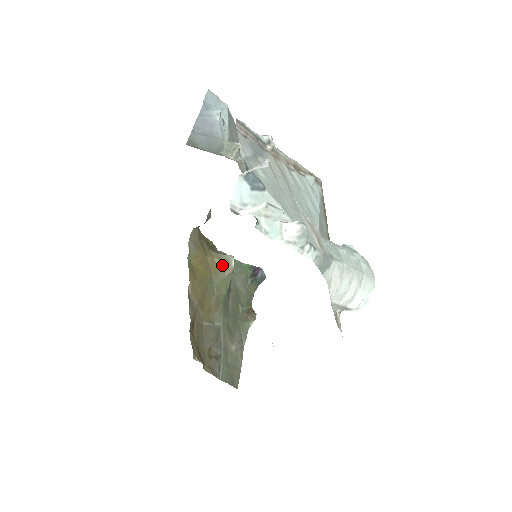
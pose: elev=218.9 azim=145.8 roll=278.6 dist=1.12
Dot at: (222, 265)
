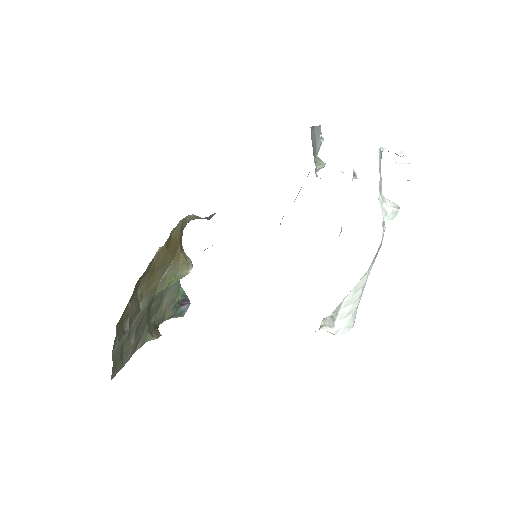
Dot at: (183, 263)
